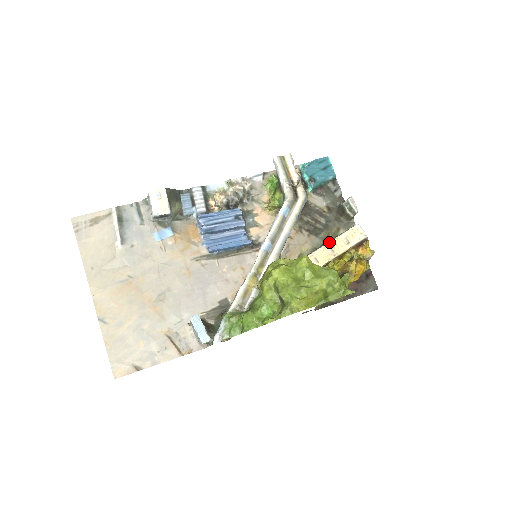
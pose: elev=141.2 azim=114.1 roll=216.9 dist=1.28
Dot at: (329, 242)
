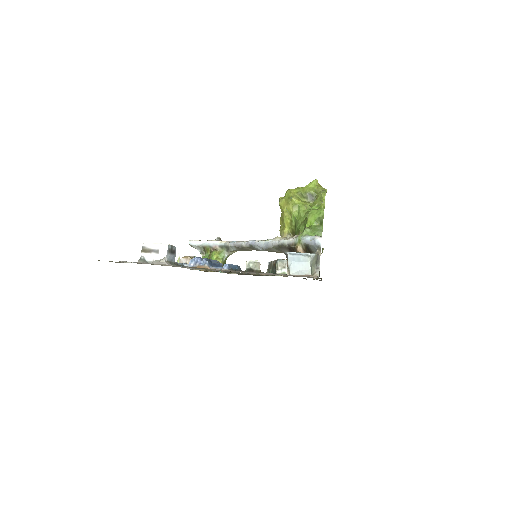
Dot at: (272, 261)
